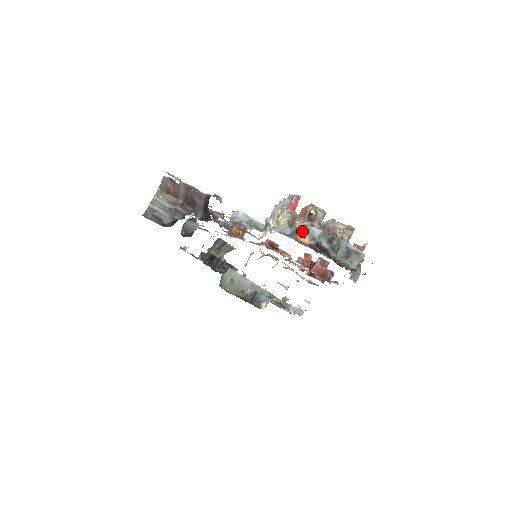
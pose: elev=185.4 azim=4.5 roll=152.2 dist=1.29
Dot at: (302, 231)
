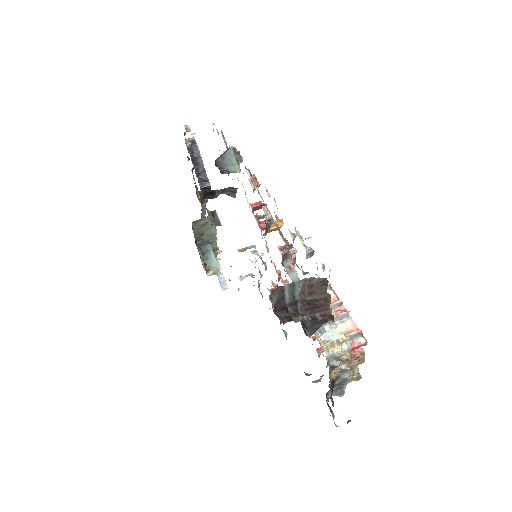
Dot at: (340, 370)
